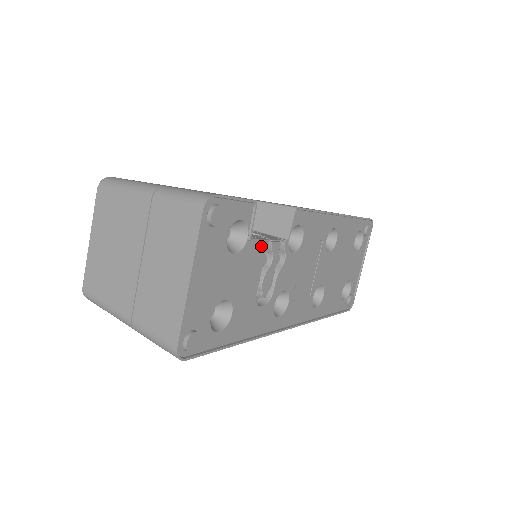
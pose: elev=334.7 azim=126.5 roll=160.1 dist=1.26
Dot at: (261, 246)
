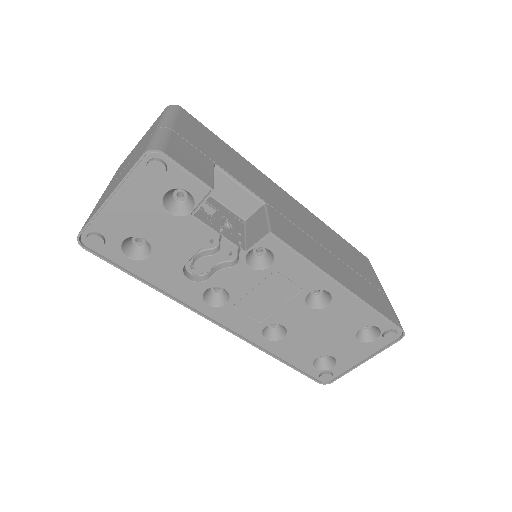
Dot at: (207, 231)
